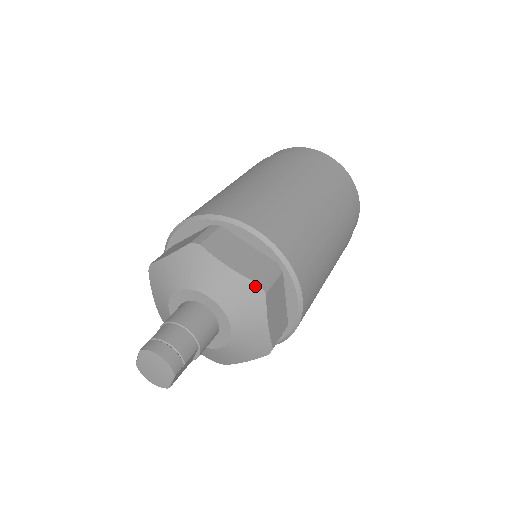
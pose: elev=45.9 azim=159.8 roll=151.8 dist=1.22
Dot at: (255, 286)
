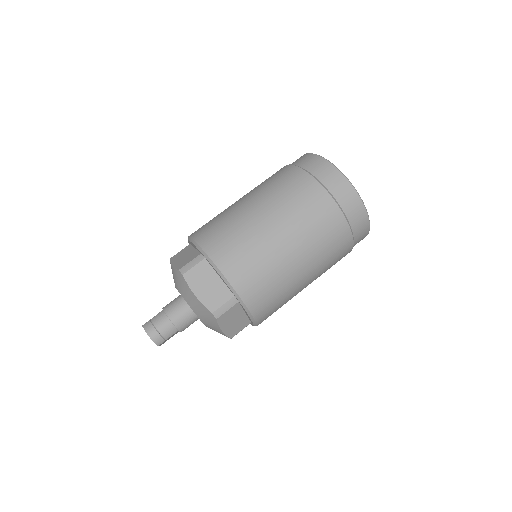
Dot at: (210, 313)
